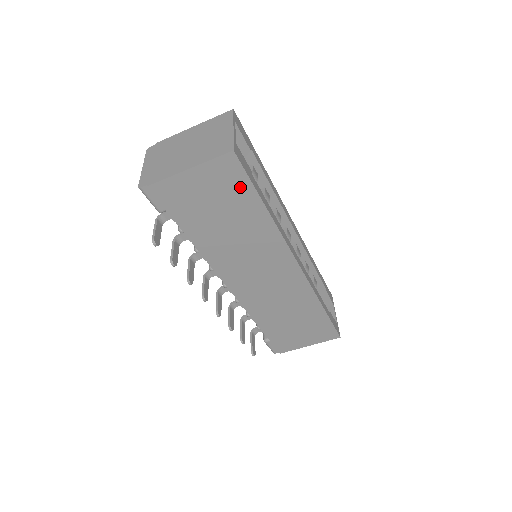
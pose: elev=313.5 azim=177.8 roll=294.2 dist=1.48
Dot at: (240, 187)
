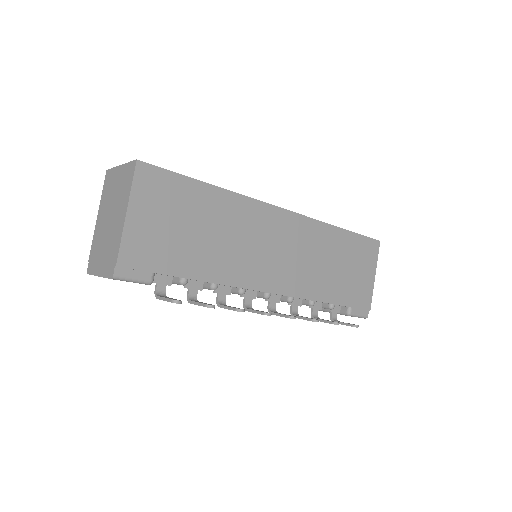
Dot at: (175, 187)
